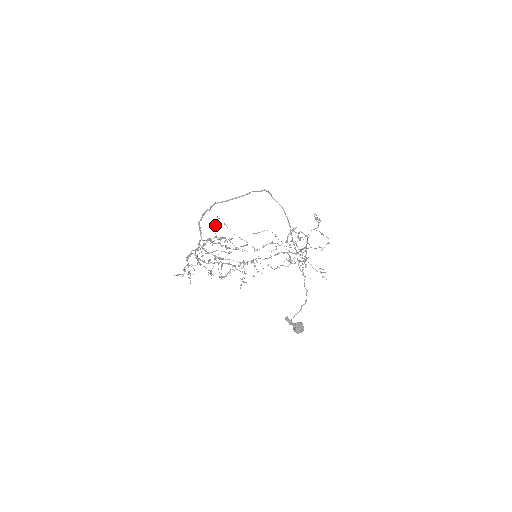
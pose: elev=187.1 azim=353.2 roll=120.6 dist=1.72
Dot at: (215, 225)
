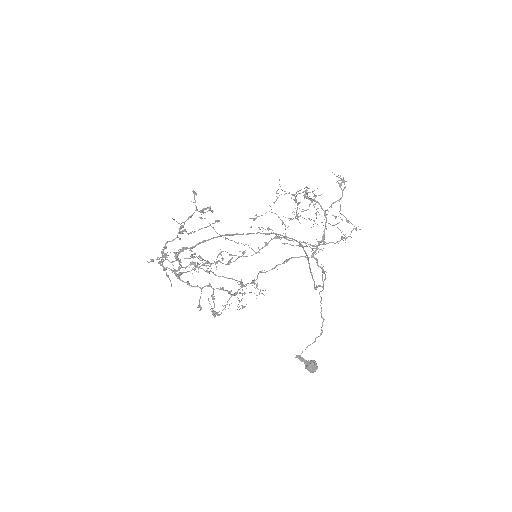
Dot at: (194, 194)
